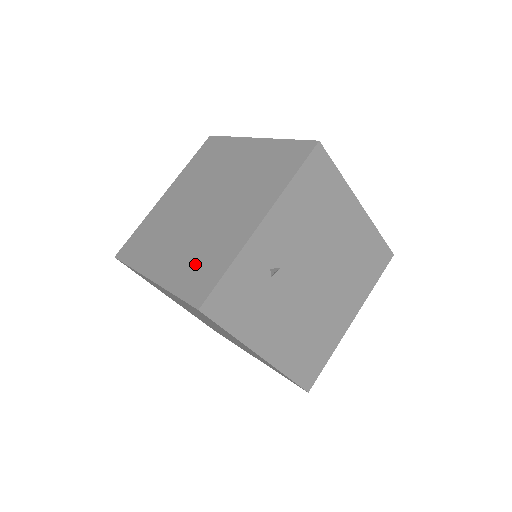
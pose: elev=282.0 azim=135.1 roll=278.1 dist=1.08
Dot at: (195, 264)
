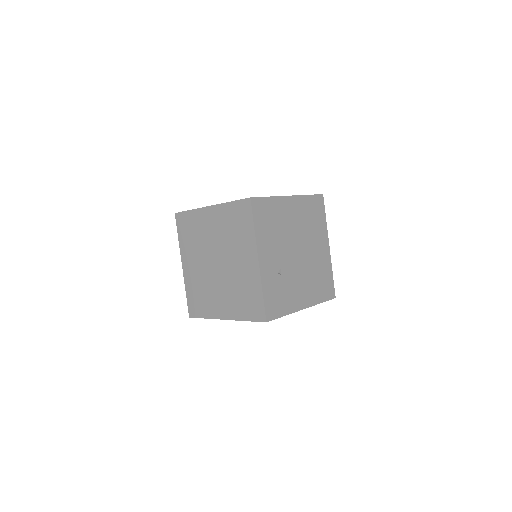
Dot at: (243, 300)
